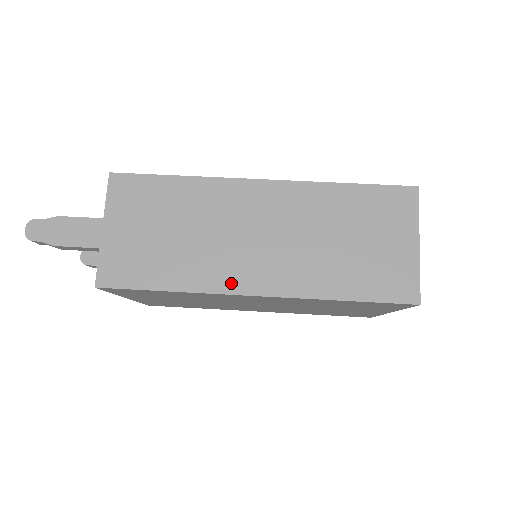
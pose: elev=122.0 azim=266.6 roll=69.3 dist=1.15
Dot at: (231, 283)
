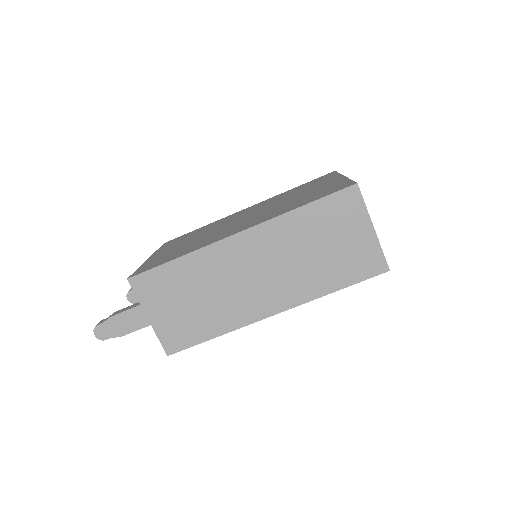
Dot at: (254, 314)
